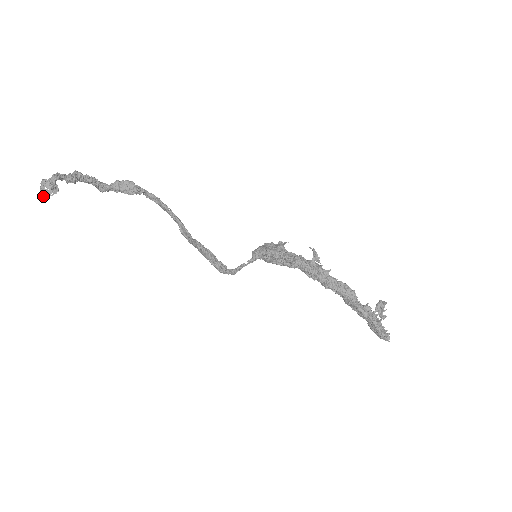
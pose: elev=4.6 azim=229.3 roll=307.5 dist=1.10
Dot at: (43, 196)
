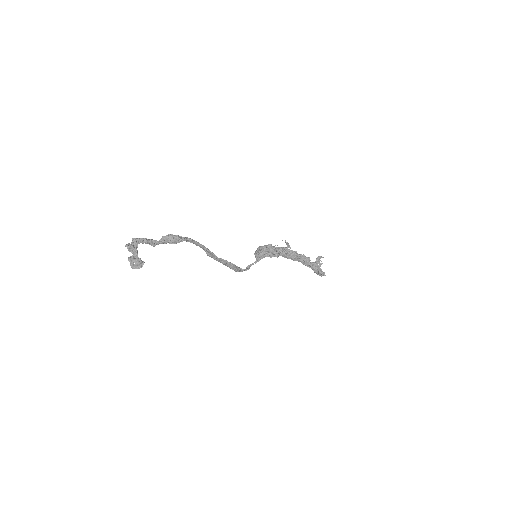
Dot at: occluded
